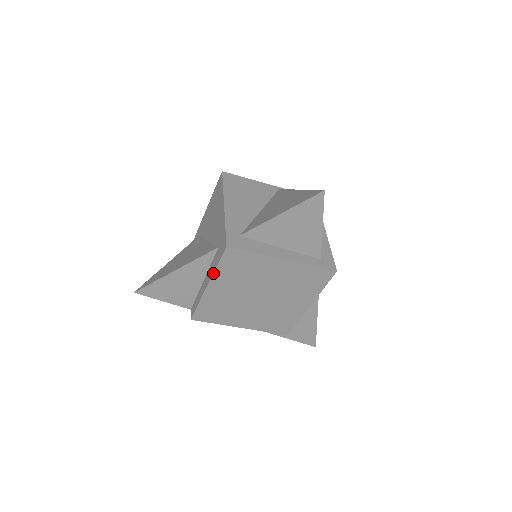
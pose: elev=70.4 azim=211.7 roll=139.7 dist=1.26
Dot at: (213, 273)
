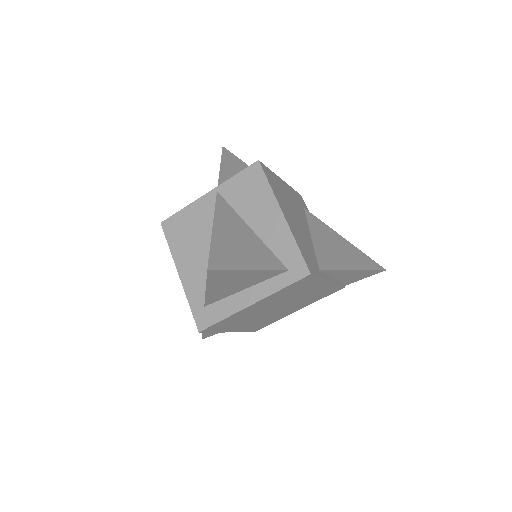
Dot at: (219, 332)
